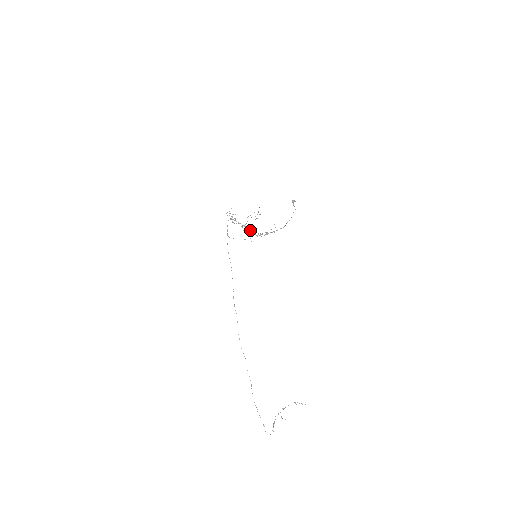
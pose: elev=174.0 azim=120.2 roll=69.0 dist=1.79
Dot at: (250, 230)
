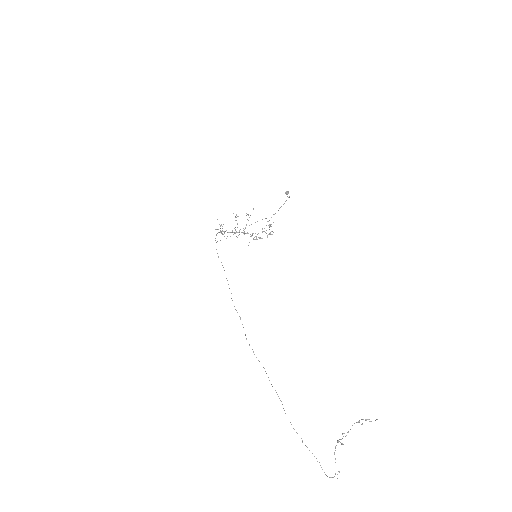
Dot at: occluded
